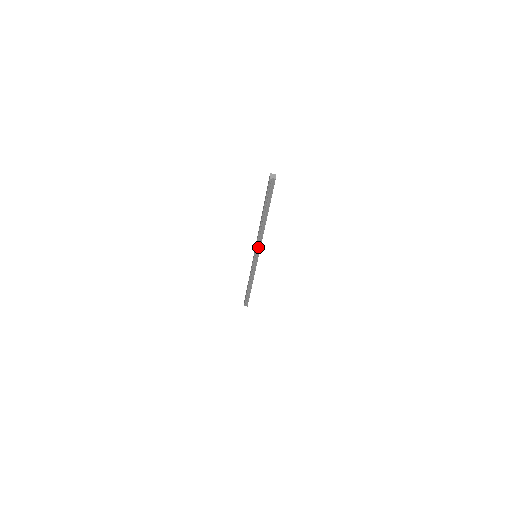
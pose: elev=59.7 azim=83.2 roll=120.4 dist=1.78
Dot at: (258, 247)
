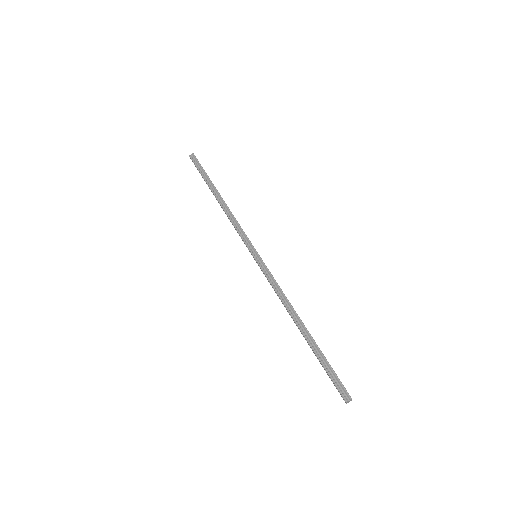
Dot at: (243, 236)
